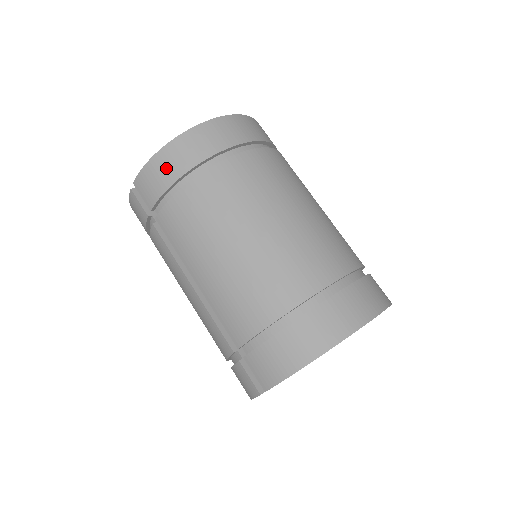
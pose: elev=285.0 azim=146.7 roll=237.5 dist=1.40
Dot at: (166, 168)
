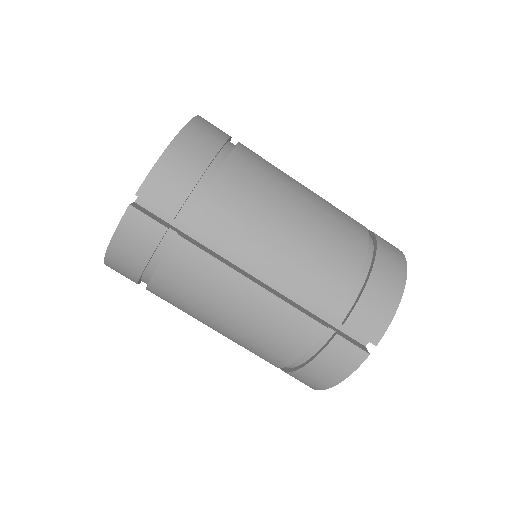
Dot at: (185, 163)
